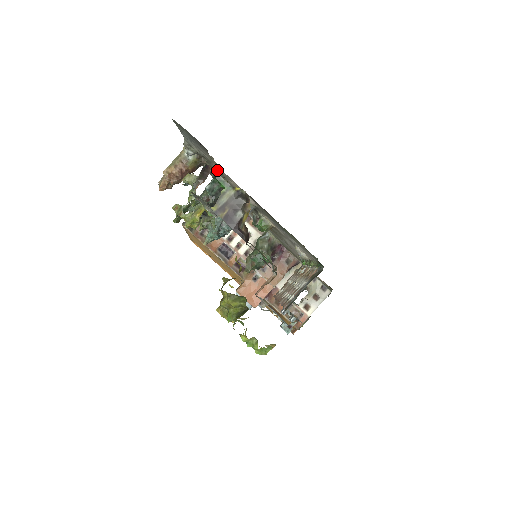
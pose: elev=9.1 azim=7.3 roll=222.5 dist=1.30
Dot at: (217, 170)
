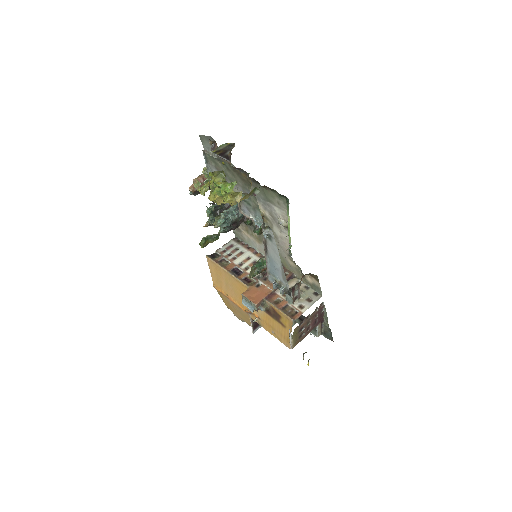
Dot at: occluded
